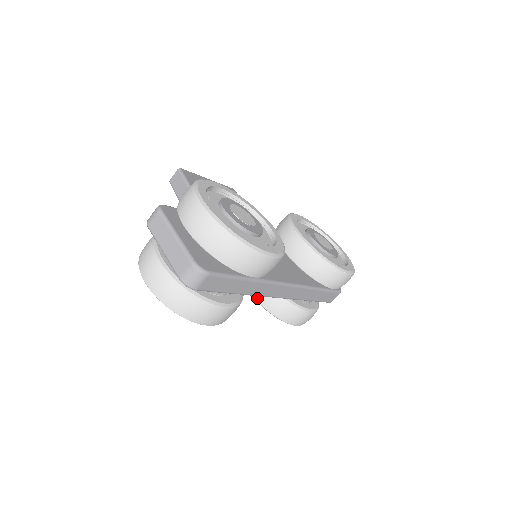
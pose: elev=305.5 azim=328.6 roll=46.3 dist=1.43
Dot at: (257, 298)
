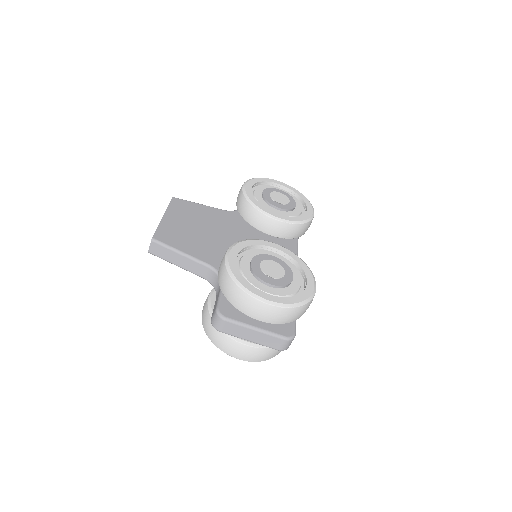
Dot at: occluded
